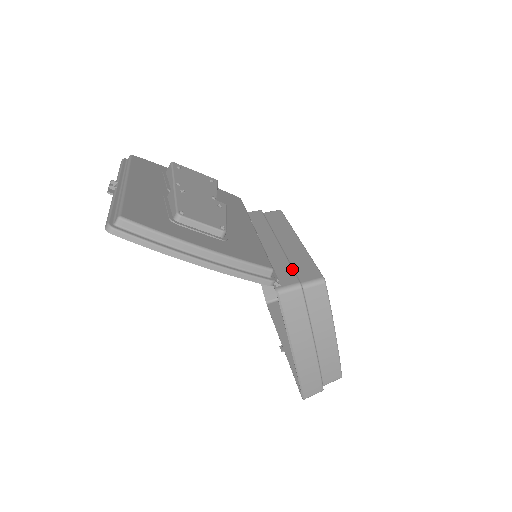
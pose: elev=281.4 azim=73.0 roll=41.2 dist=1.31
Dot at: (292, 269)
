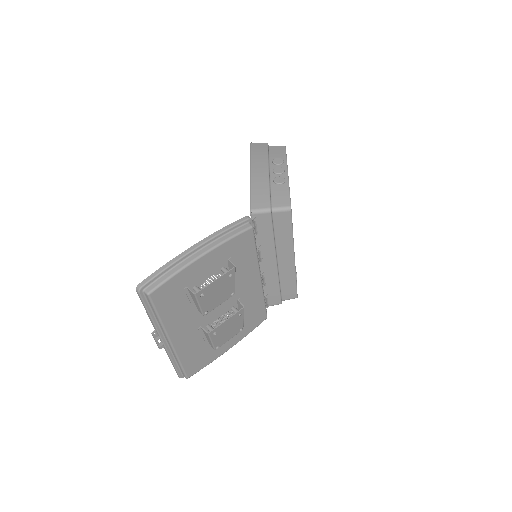
Dot at: (280, 294)
